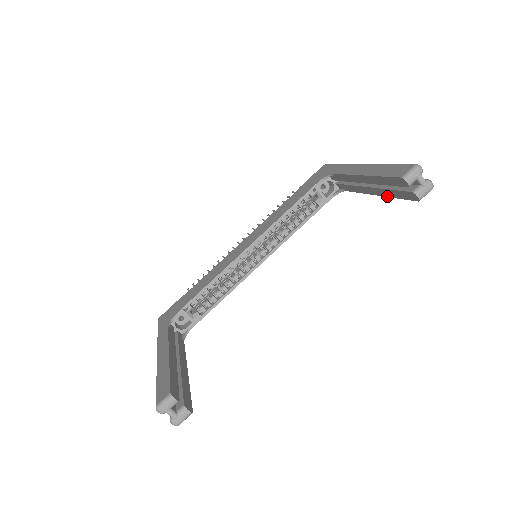
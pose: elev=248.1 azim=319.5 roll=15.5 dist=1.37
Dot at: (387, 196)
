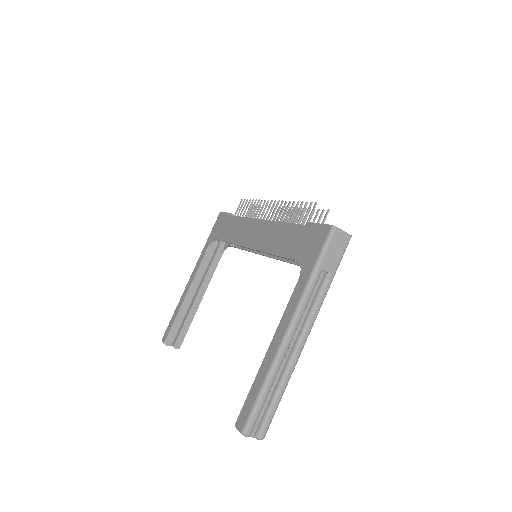
Dot at: occluded
